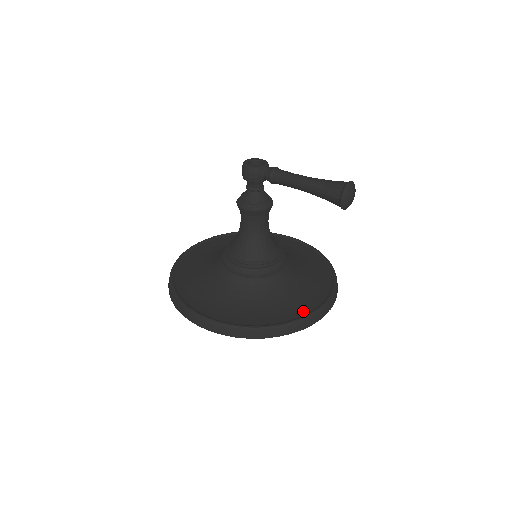
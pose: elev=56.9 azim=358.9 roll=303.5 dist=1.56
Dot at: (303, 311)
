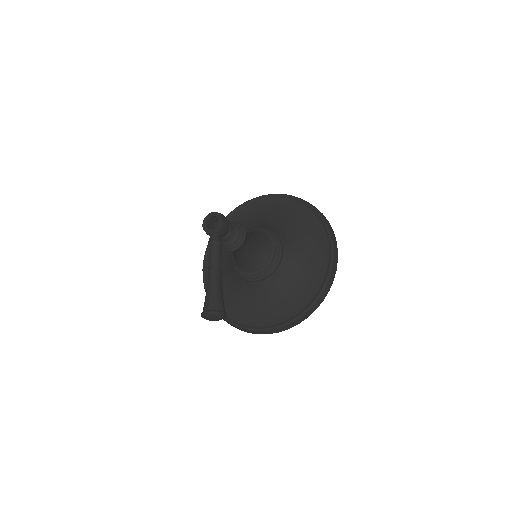
Dot at: (245, 321)
